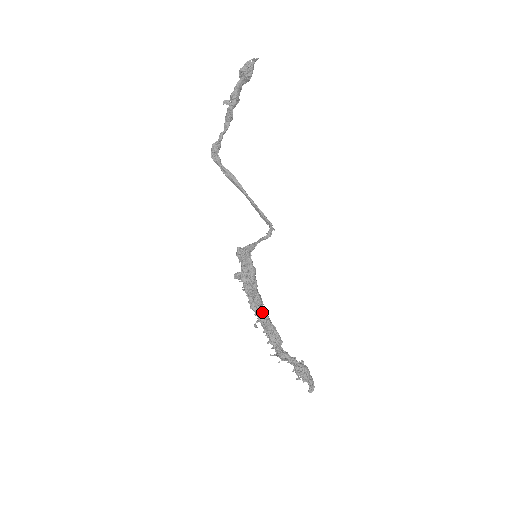
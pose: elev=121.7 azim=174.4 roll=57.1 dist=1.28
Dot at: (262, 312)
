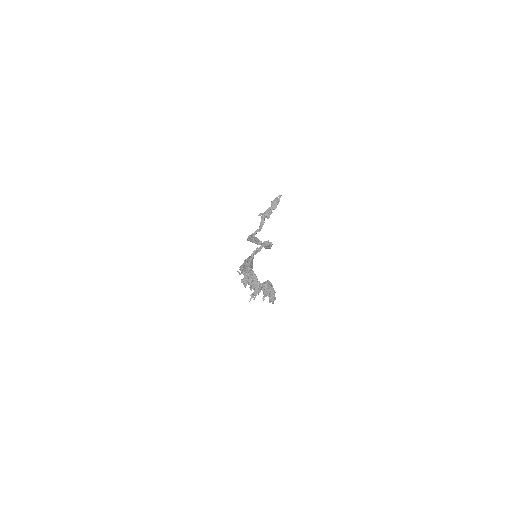
Dot at: (246, 264)
